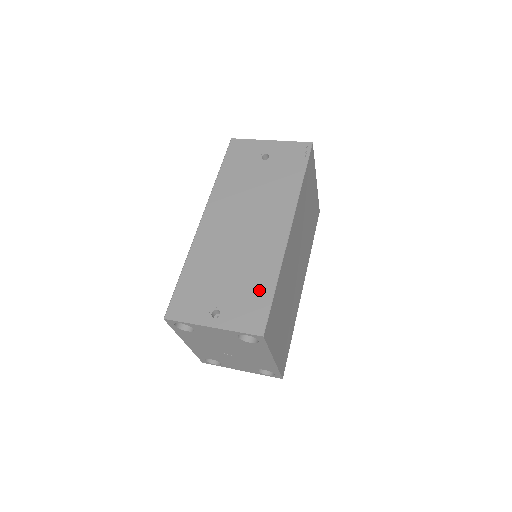
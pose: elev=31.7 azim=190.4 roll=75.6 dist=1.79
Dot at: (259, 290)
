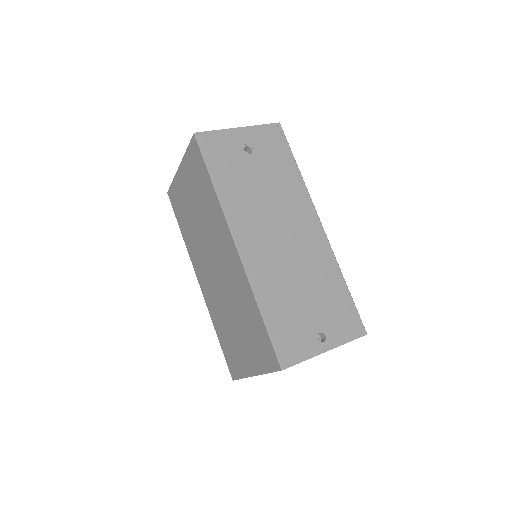
Dot at: (338, 296)
